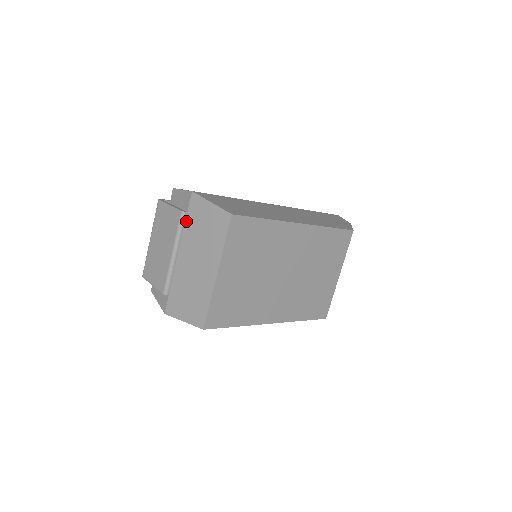
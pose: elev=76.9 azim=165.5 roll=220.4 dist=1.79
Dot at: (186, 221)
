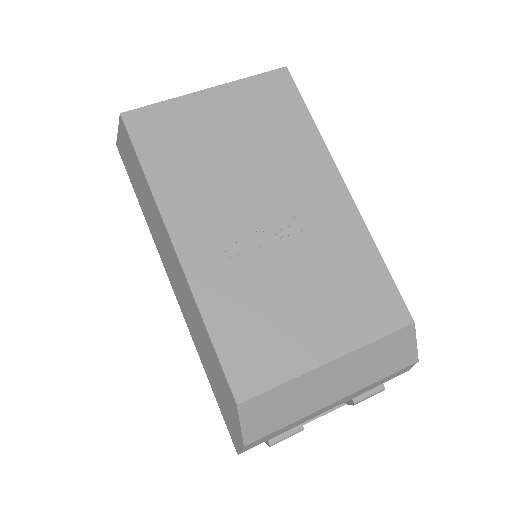
Dot at: occluded
